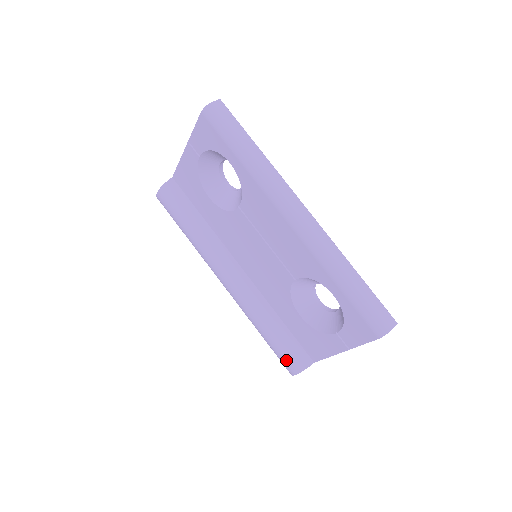
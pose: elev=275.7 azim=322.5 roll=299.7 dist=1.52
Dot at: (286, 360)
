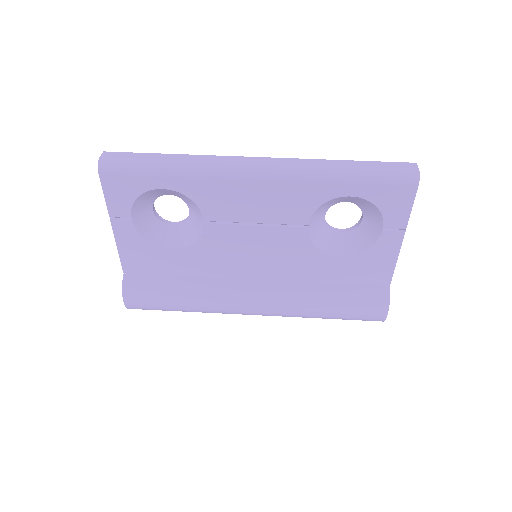
Dot at: (368, 311)
